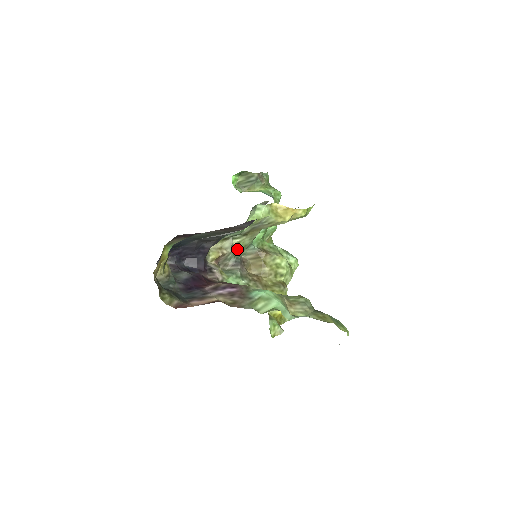
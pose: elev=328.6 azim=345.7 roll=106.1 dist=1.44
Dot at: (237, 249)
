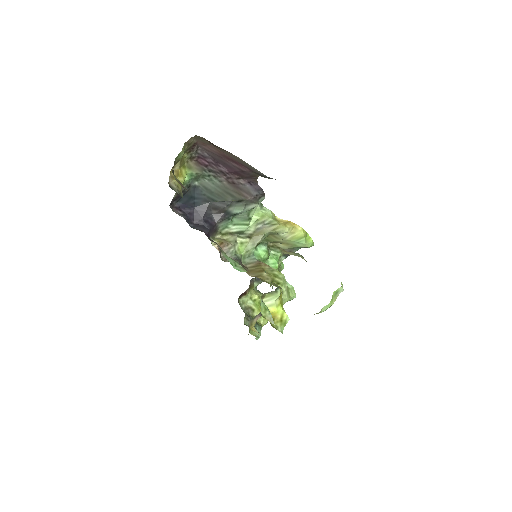
Dot at: (239, 251)
